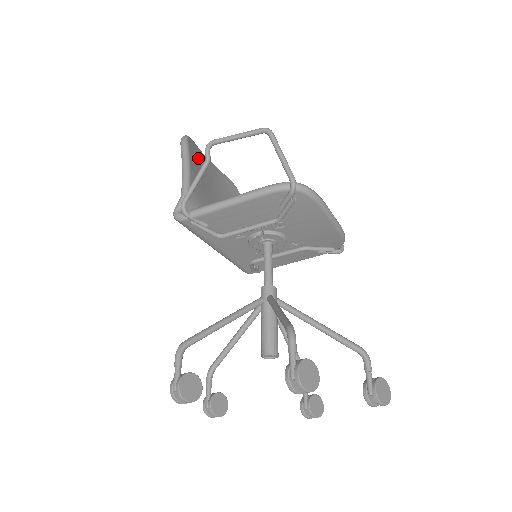
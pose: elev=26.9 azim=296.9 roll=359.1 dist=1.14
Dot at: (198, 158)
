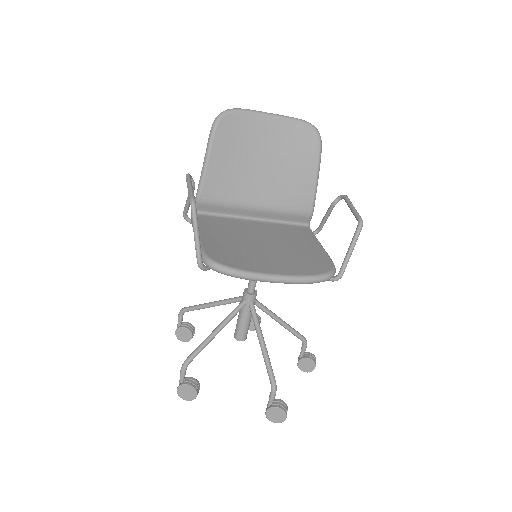
Dot at: (237, 134)
